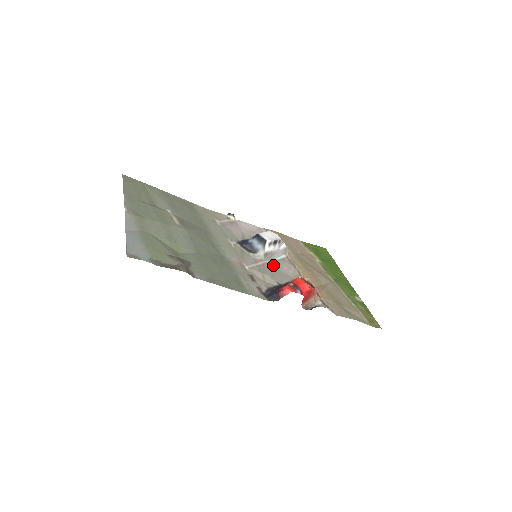
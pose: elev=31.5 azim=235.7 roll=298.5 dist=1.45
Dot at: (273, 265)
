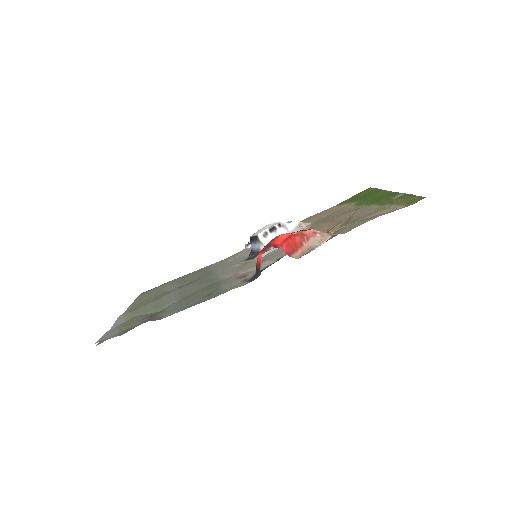
Dot at: (281, 249)
